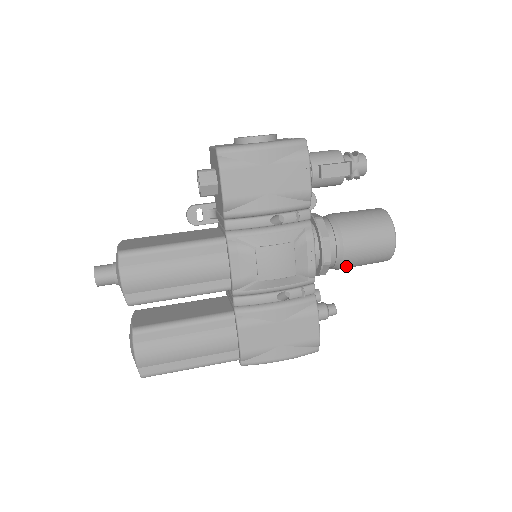
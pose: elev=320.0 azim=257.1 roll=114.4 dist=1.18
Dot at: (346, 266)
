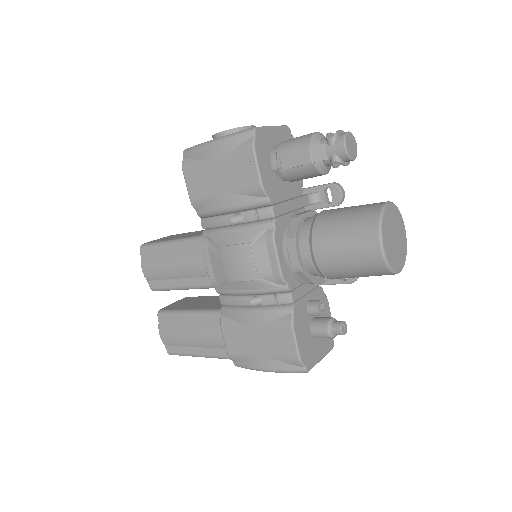
Dot at: (331, 275)
